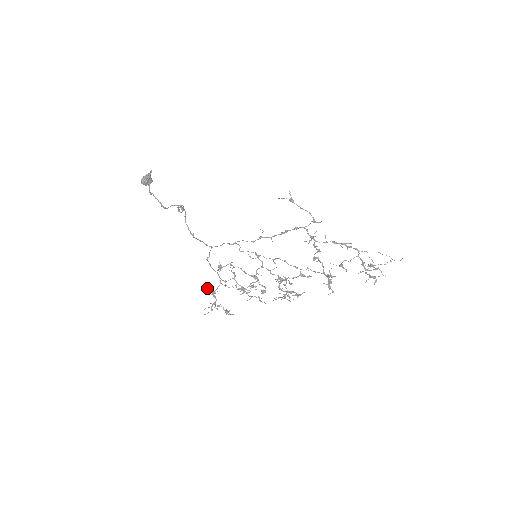
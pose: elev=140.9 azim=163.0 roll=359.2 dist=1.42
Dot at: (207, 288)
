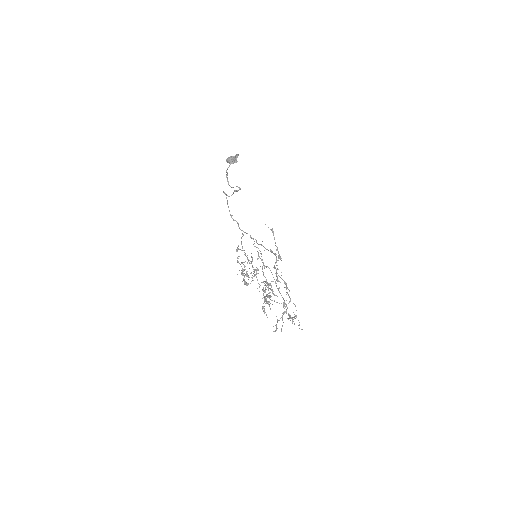
Dot at: (237, 257)
